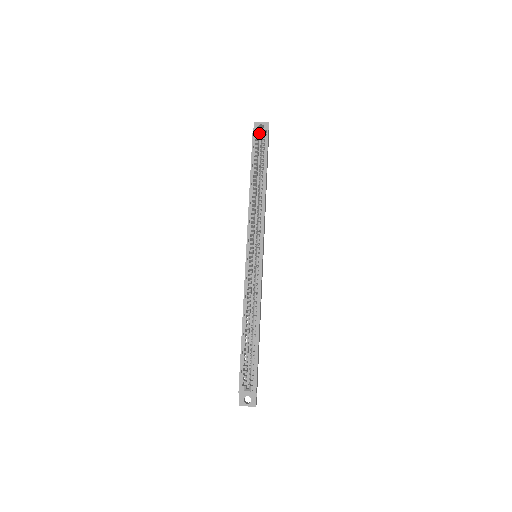
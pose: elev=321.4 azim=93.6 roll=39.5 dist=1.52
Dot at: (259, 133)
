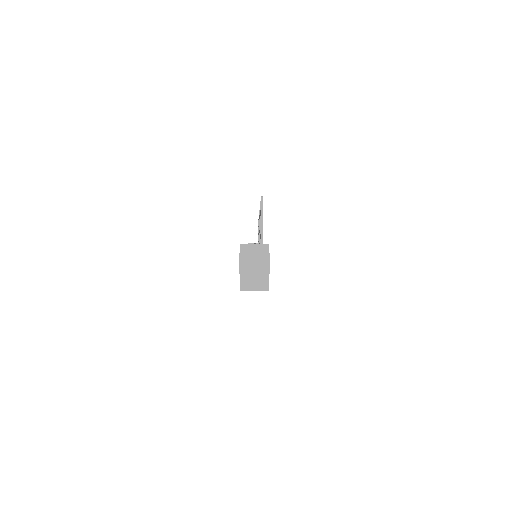
Dot at: (252, 283)
